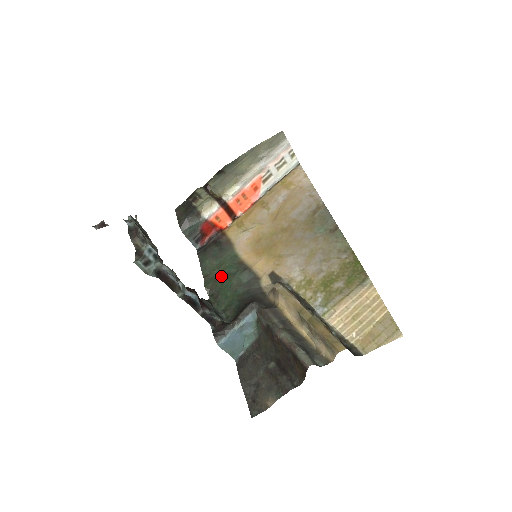
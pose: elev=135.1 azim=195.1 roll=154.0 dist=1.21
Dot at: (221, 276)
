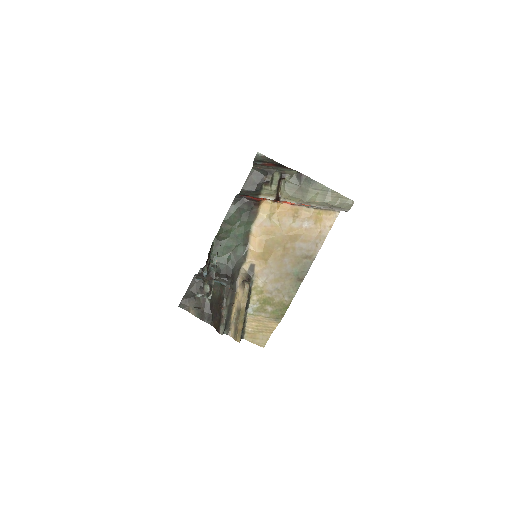
Dot at: (231, 233)
